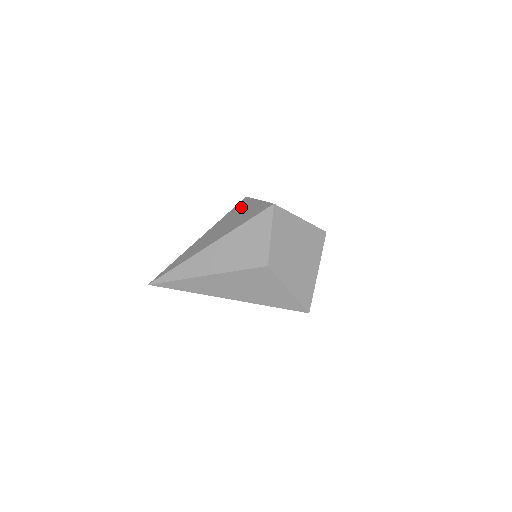
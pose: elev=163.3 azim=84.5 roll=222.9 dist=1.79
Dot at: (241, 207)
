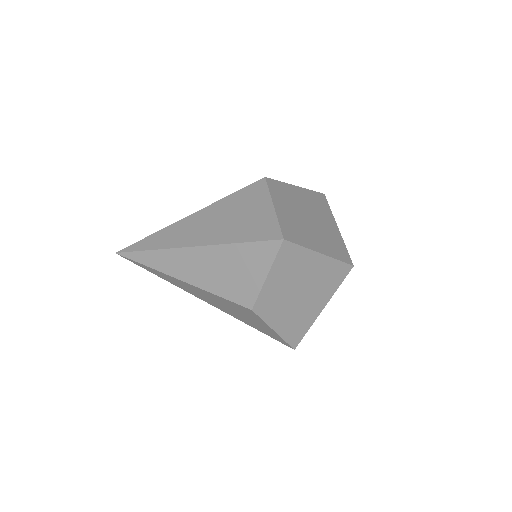
Dot at: (250, 198)
